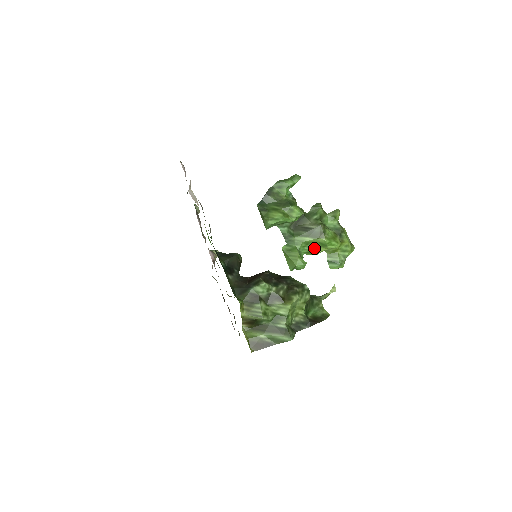
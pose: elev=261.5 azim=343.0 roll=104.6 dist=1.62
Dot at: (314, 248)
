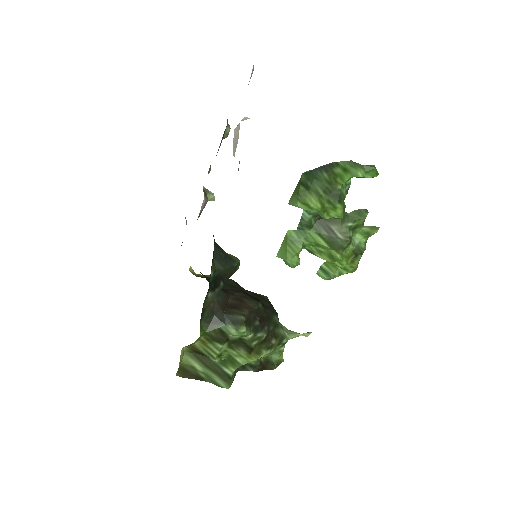
Dot at: (320, 252)
